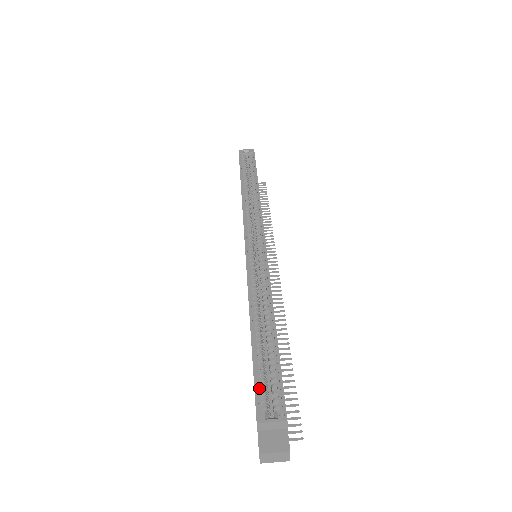
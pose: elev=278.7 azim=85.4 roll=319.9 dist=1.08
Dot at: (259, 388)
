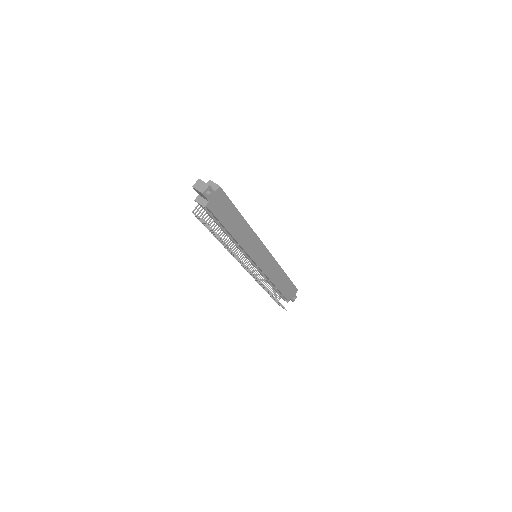
Dot at: occluded
